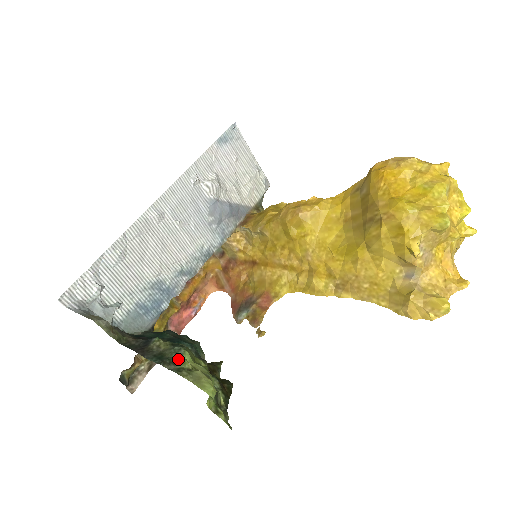
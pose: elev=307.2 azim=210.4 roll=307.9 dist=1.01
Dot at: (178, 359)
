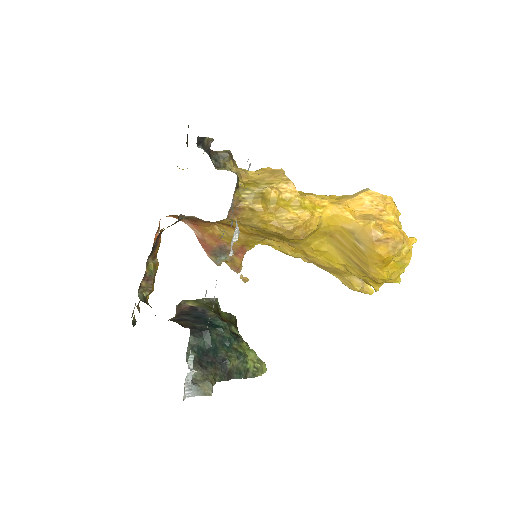
Dot at: (247, 366)
